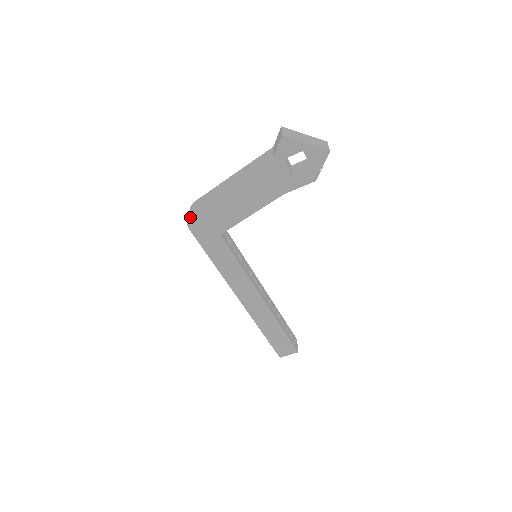
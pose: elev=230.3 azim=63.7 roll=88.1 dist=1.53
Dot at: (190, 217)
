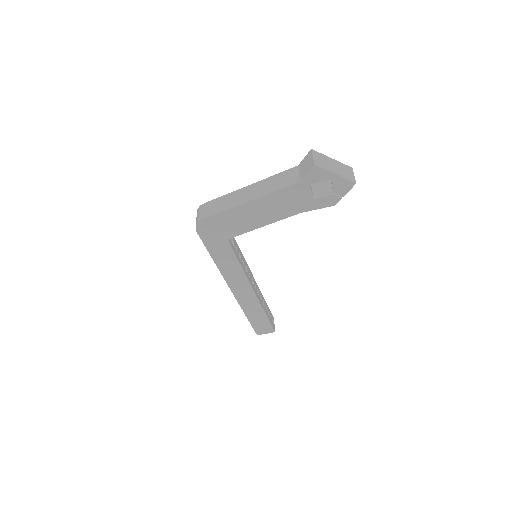
Dot at: (200, 222)
